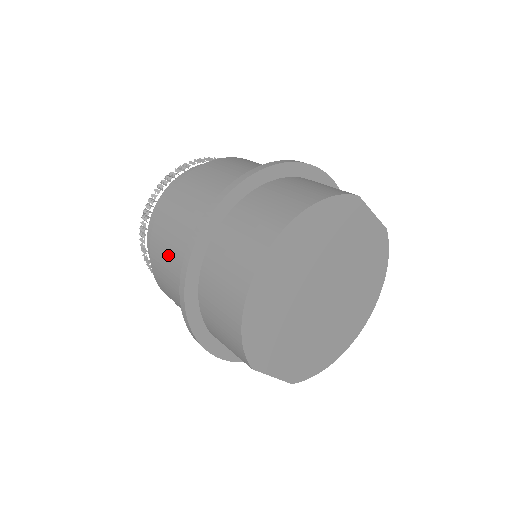
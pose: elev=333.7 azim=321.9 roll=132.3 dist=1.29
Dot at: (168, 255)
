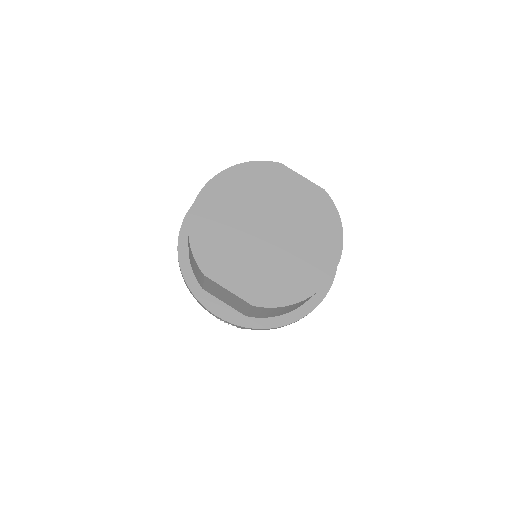
Dot at: occluded
